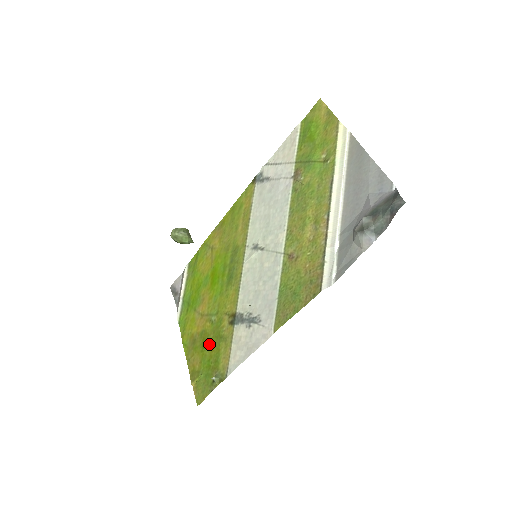
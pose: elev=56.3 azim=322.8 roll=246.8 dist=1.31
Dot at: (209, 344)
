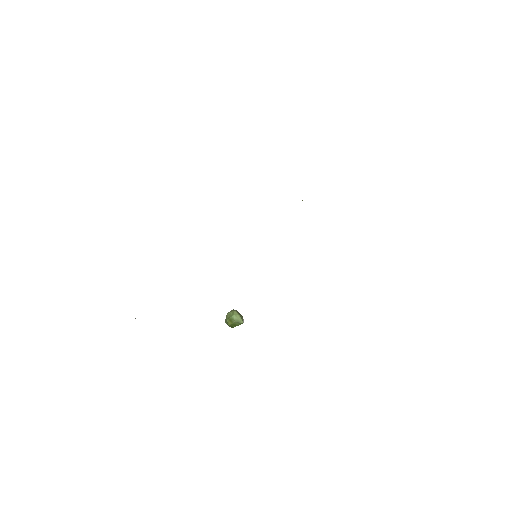
Dot at: occluded
